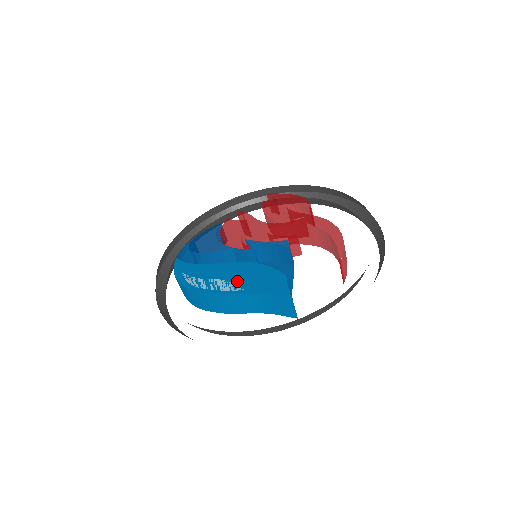
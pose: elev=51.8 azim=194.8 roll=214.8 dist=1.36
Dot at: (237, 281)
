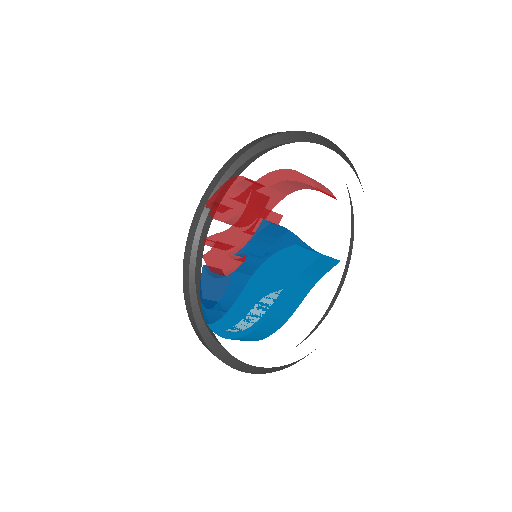
Dot at: (270, 289)
